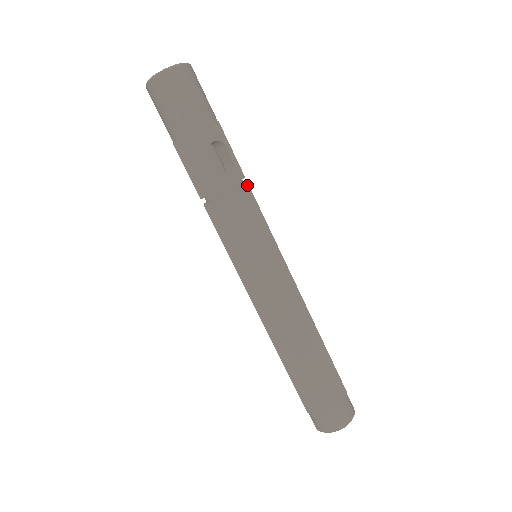
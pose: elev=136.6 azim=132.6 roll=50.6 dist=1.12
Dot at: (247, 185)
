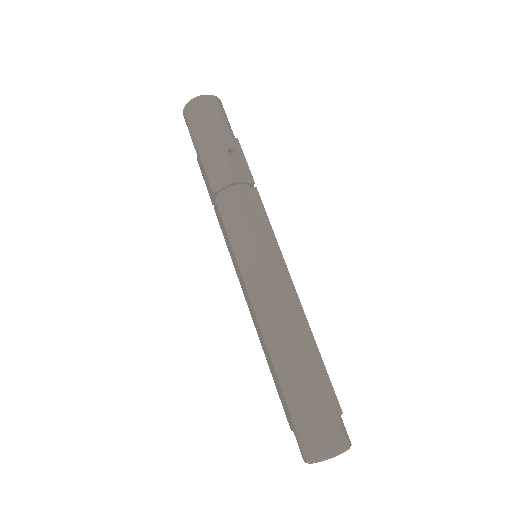
Dot at: (256, 188)
